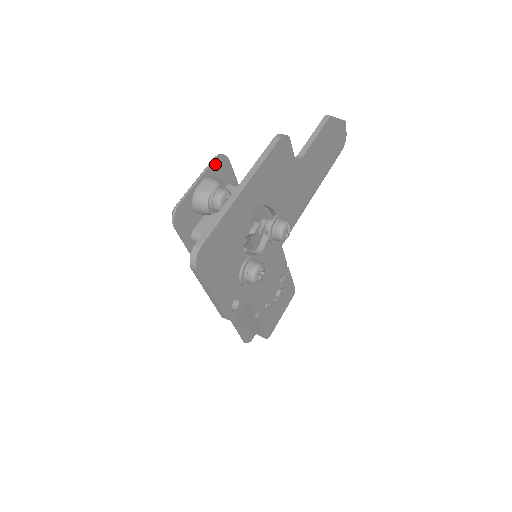
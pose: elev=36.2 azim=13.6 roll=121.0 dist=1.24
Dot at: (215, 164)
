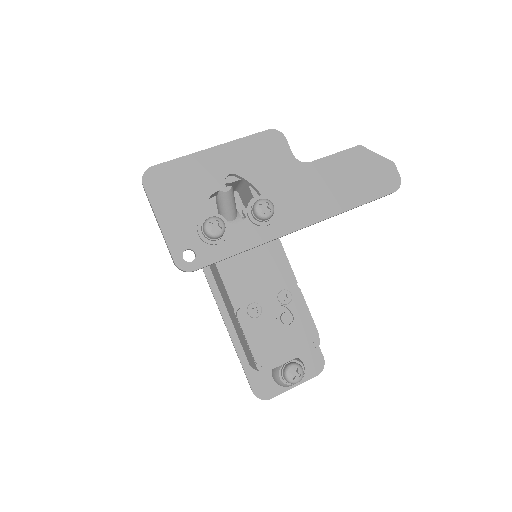
Dot at: occluded
